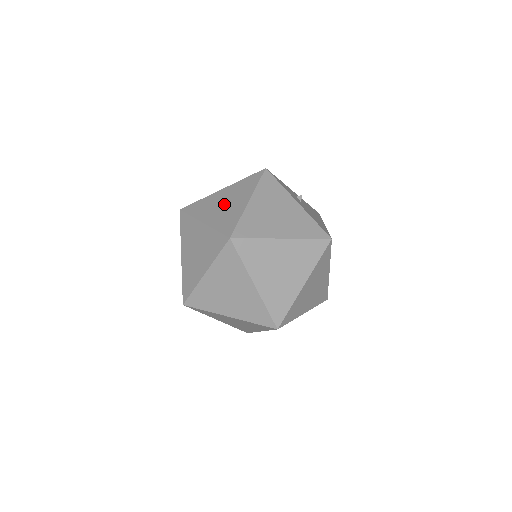
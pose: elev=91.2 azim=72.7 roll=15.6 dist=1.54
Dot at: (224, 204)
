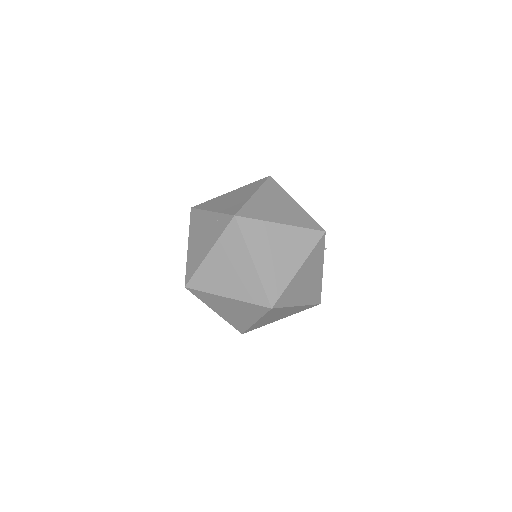
Dot at: (278, 253)
